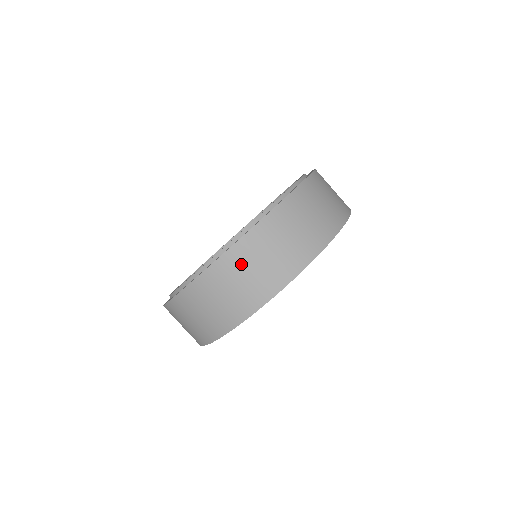
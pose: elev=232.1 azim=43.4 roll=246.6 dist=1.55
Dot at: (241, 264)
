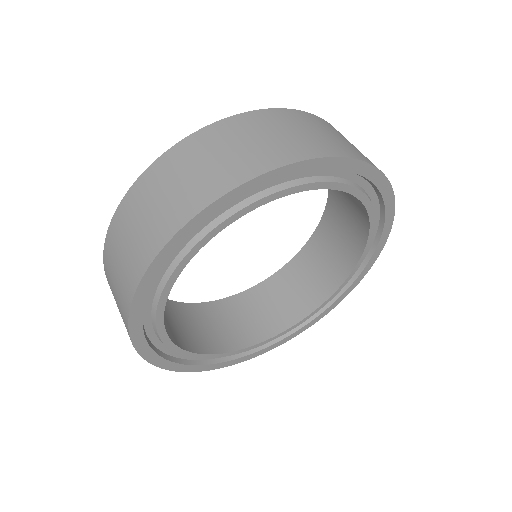
Dot at: (206, 147)
